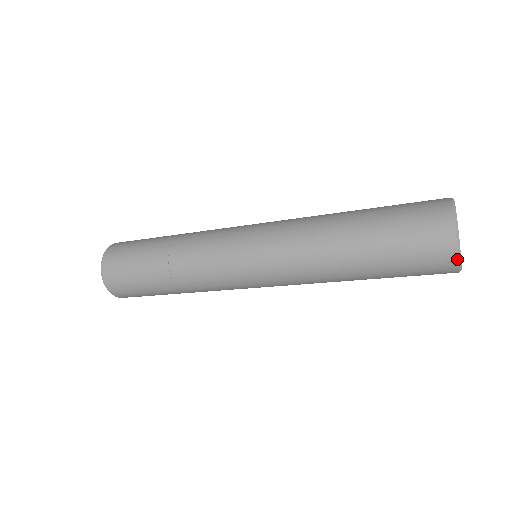
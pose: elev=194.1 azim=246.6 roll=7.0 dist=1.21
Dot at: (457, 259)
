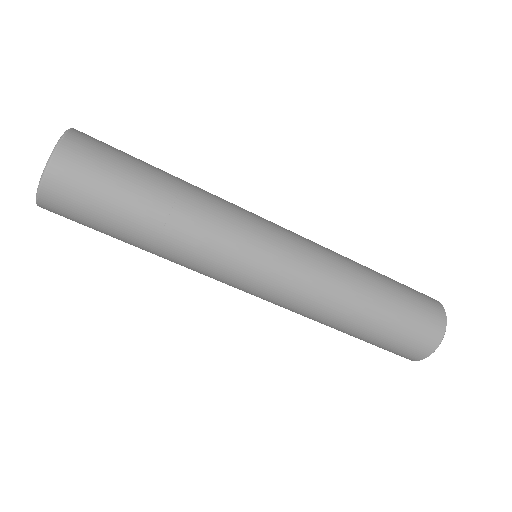
Dot at: (444, 310)
